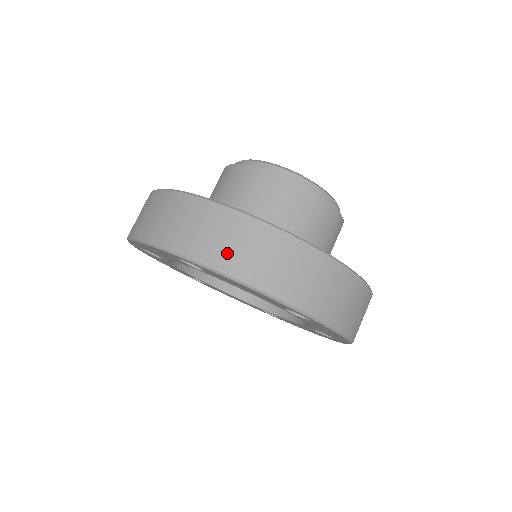
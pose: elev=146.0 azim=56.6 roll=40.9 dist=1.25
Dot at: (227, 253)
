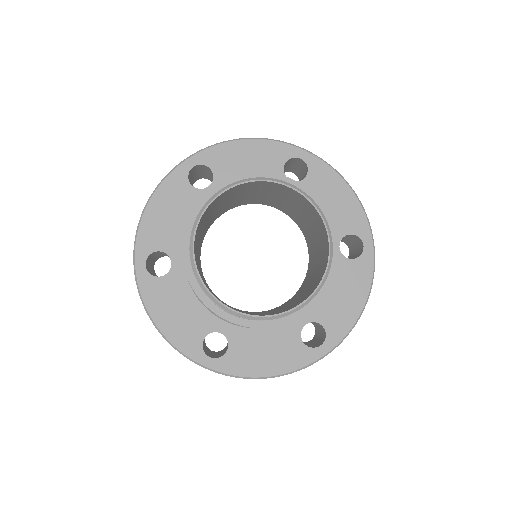
Dot at: occluded
